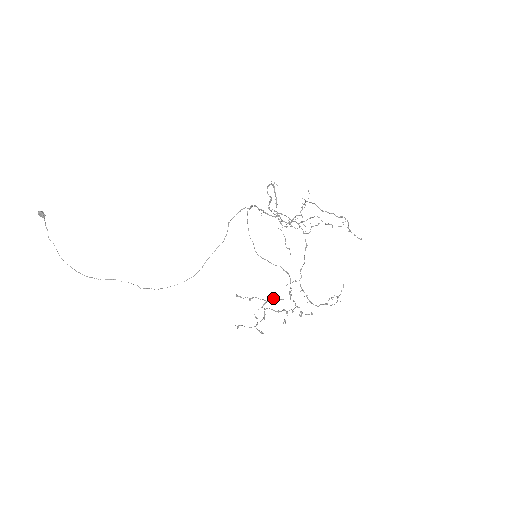
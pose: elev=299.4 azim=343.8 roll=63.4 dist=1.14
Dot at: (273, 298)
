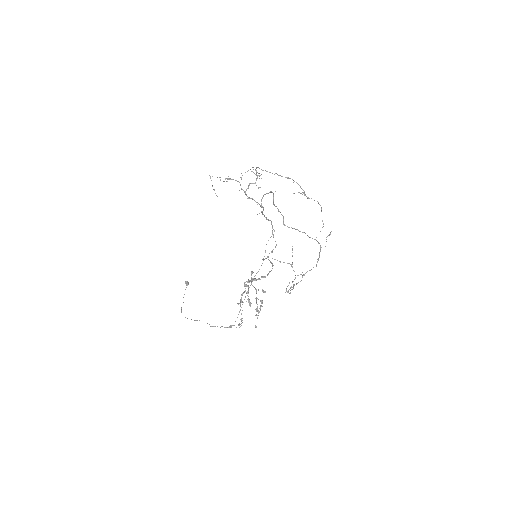
Dot at: (255, 288)
